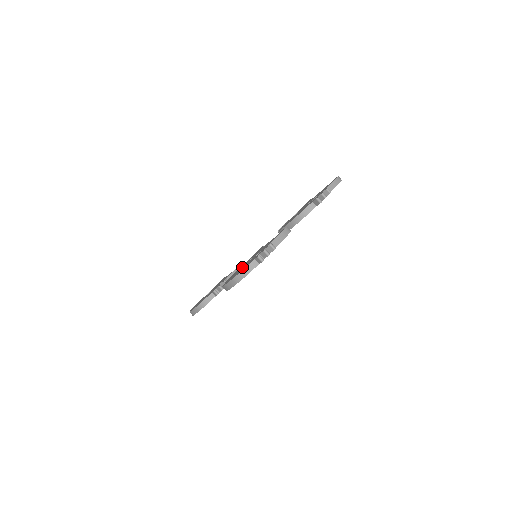
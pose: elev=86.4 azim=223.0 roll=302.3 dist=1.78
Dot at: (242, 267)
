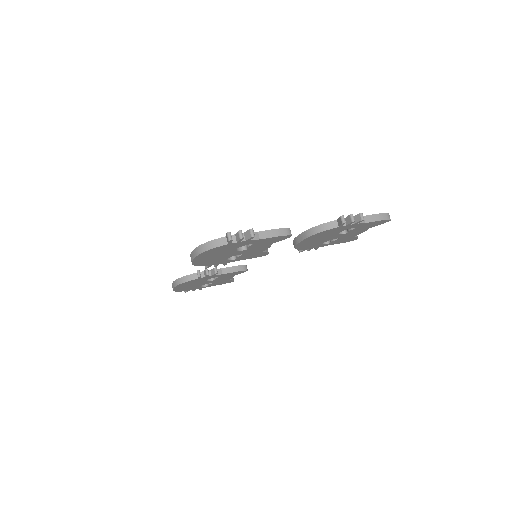
Dot at: occluded
